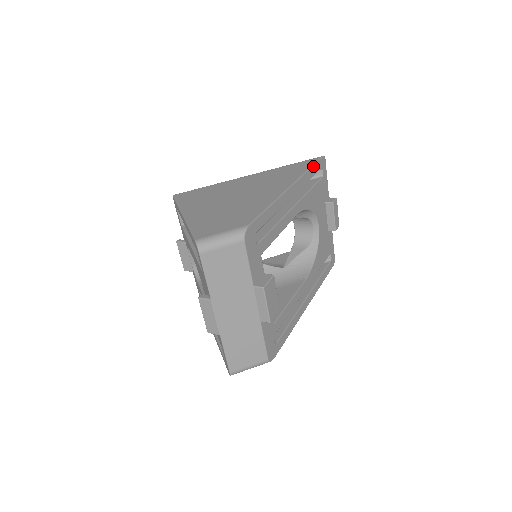
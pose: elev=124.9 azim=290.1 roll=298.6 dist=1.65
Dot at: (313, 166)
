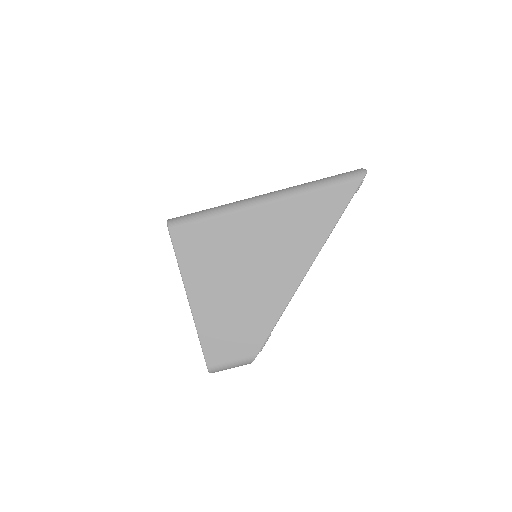
Dot at: occluded
